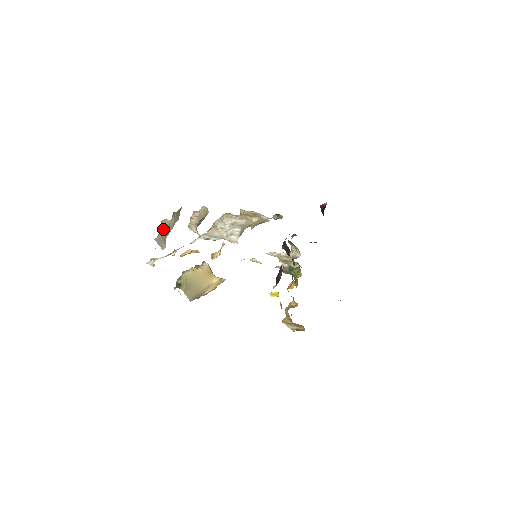
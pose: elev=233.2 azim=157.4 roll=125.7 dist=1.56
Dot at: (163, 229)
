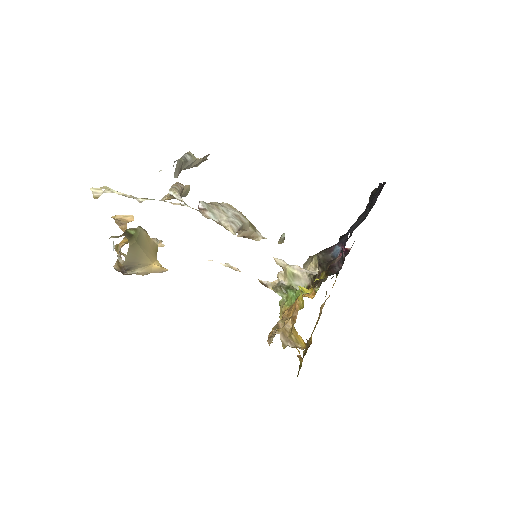
Dot at: (187, 159)
